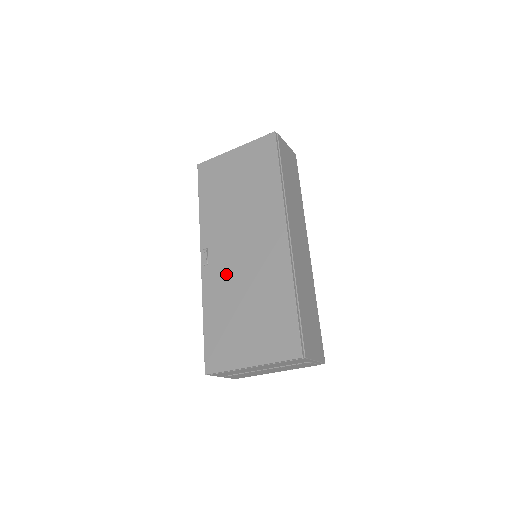
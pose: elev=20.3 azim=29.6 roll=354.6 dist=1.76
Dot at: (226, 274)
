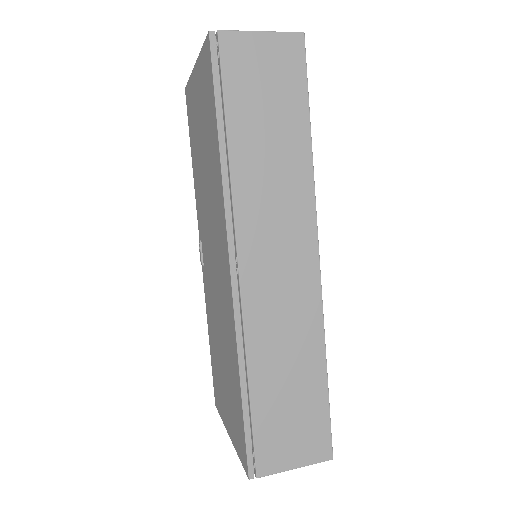
Dot at: (210, 292)
